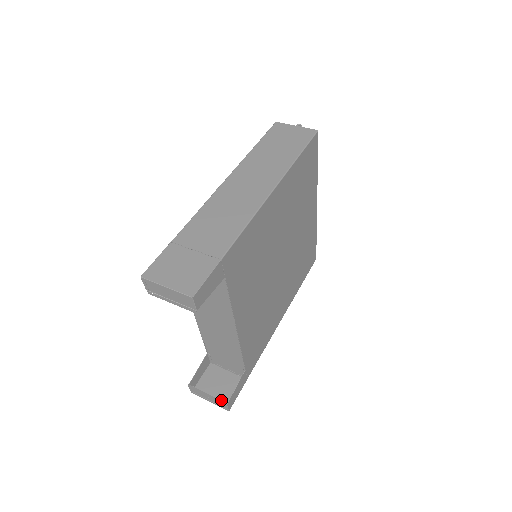
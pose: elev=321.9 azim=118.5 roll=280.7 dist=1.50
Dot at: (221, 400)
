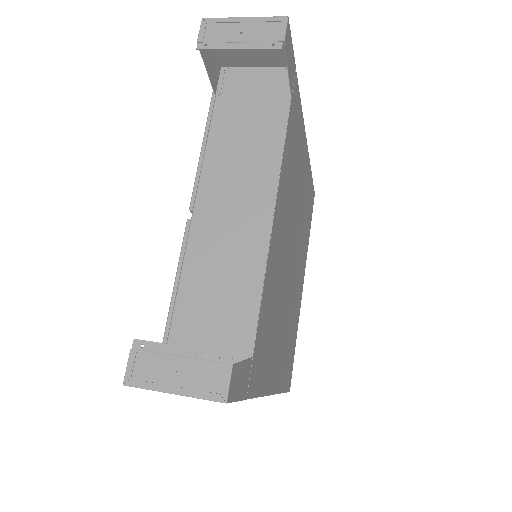
Dot at: occluded
